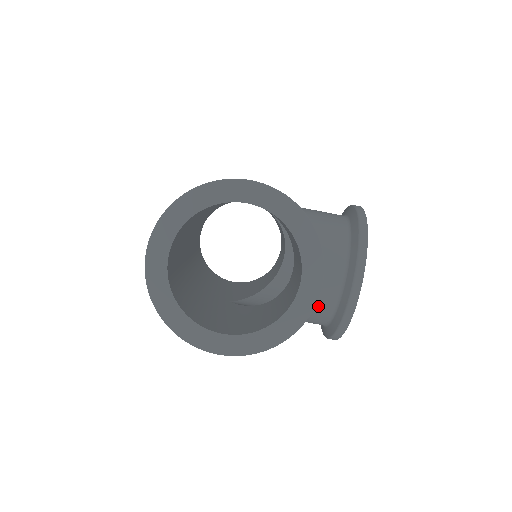
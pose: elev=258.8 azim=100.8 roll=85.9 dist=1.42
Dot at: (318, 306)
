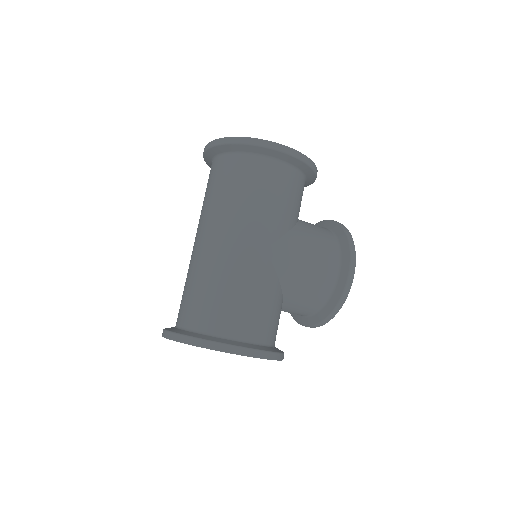
Dot at: occluded
